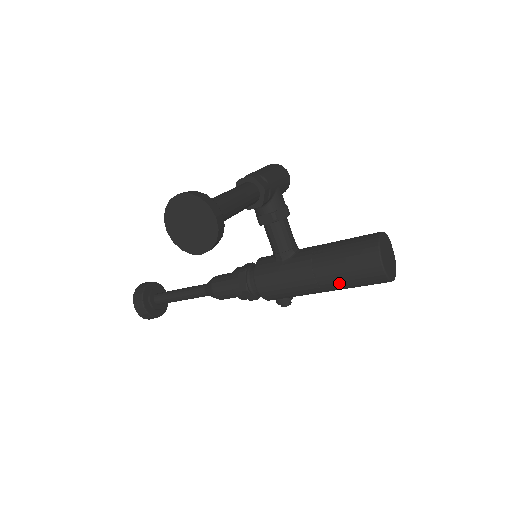
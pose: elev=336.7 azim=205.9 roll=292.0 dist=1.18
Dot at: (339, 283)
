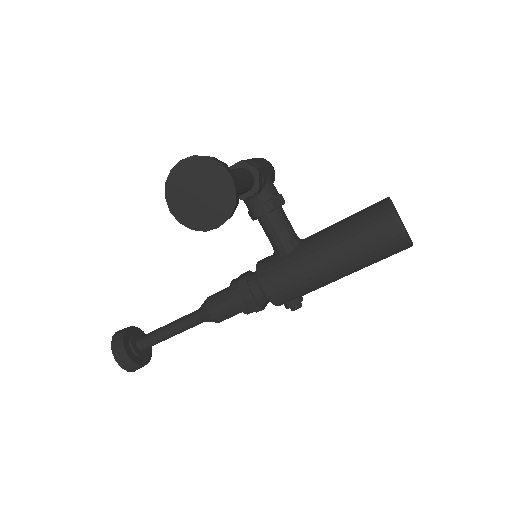
Dot at: (357, 260)
